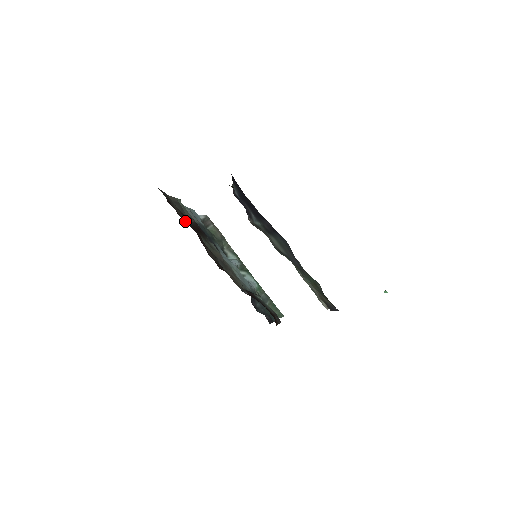
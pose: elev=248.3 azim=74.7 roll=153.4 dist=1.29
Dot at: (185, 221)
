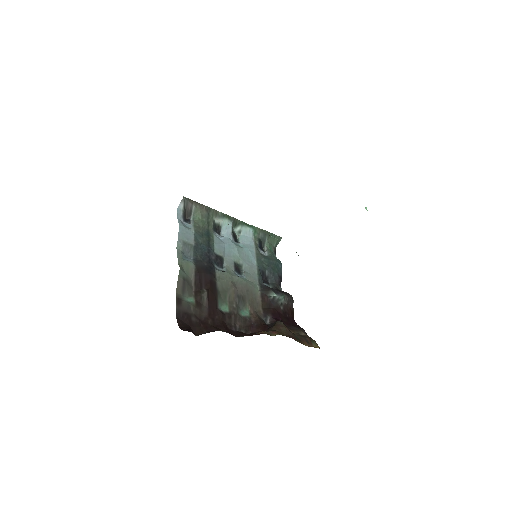
Dot at: (206, 314)
